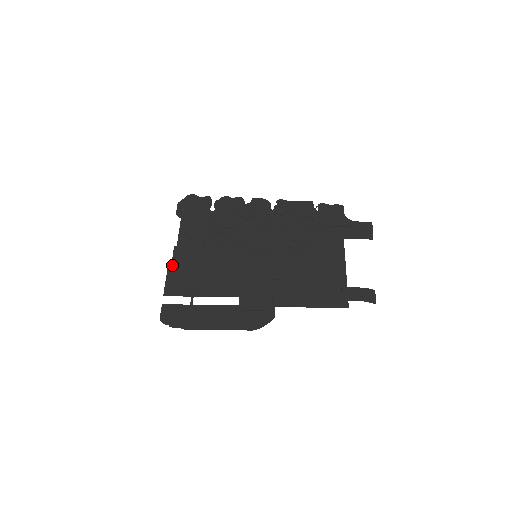
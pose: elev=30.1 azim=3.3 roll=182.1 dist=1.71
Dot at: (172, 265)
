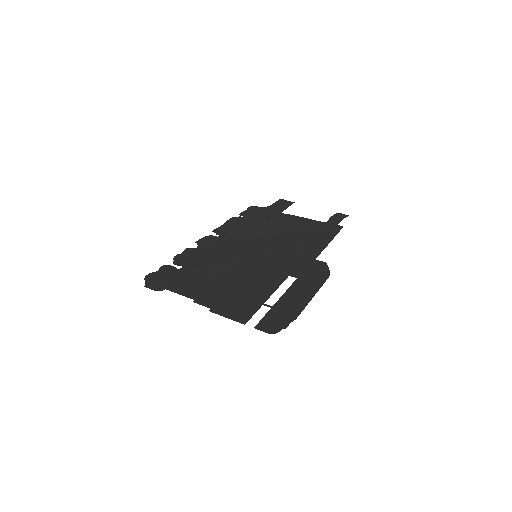
Dot at: (214, 308)
